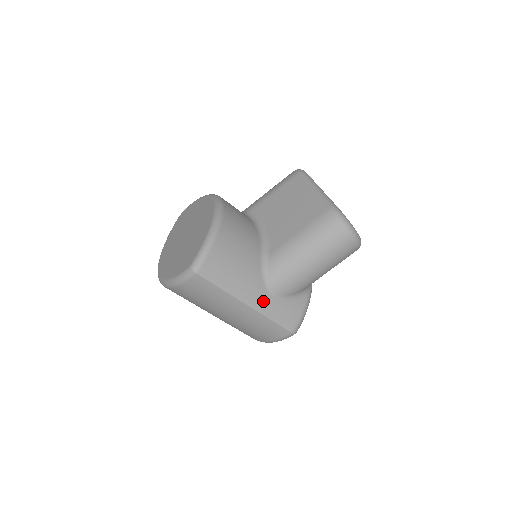
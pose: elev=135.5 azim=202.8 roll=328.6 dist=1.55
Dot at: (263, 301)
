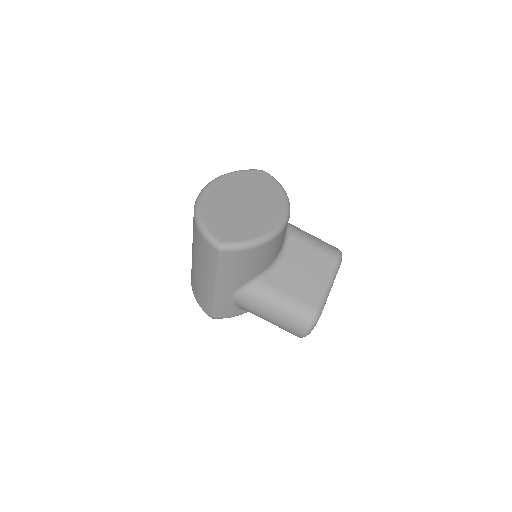
Dot at: (224, 294)
